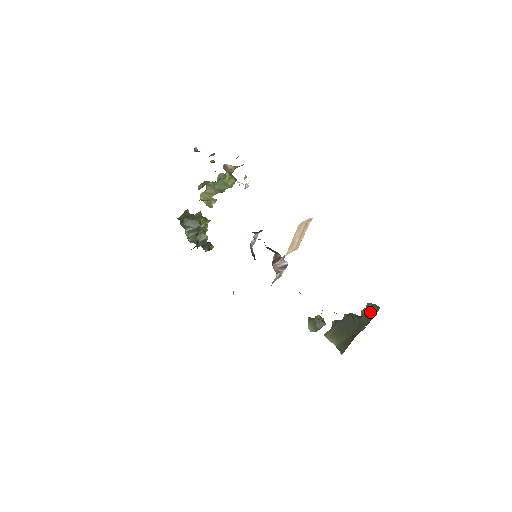
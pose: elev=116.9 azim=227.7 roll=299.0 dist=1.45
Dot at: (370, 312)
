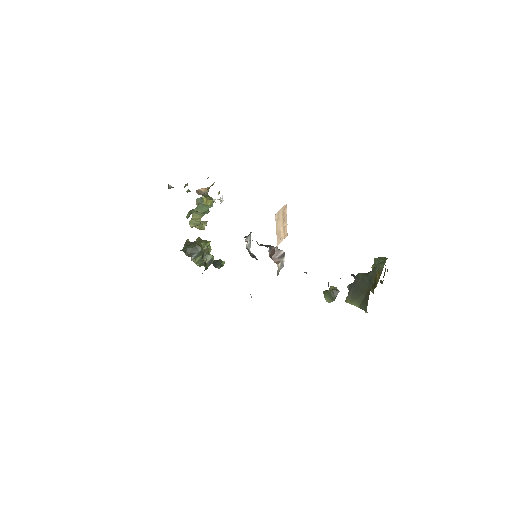
Dot at: (379, 266)
